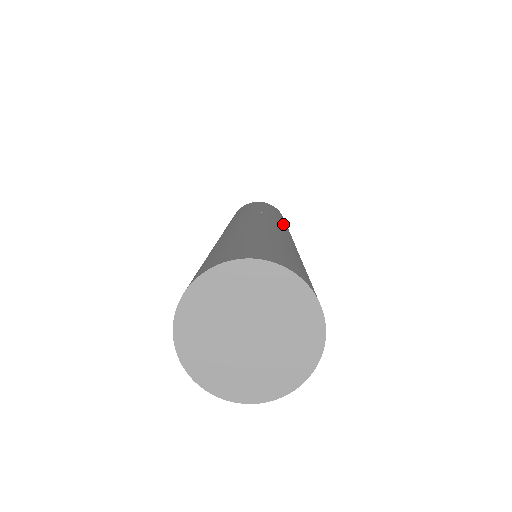
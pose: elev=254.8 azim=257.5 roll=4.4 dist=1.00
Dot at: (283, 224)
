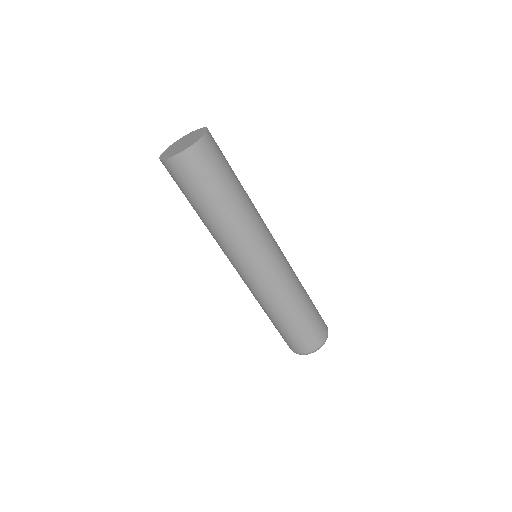
Dot at: occluded
